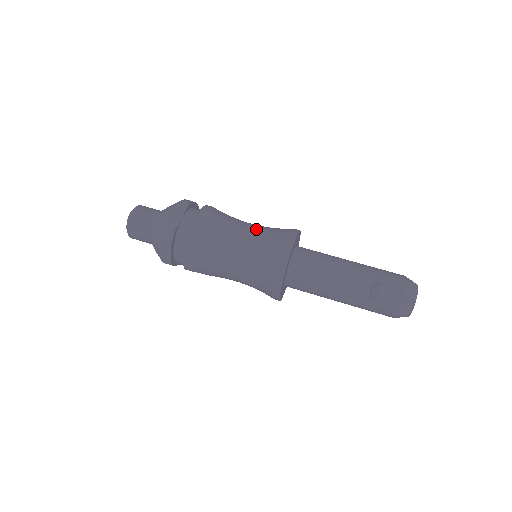
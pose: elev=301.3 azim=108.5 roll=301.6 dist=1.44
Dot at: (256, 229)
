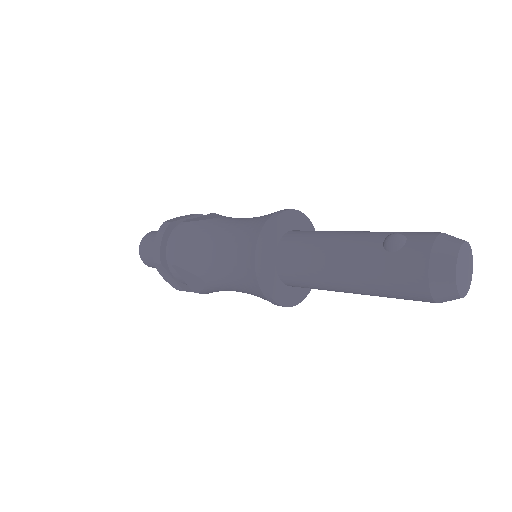
Dot at: occluded
